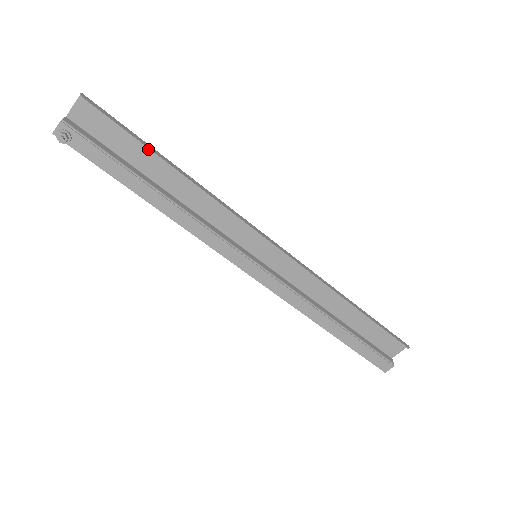
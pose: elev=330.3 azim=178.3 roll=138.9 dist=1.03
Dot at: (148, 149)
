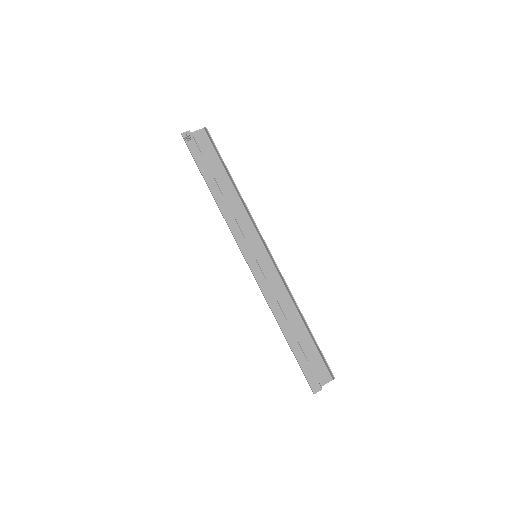
Dot at: (225, 165)
